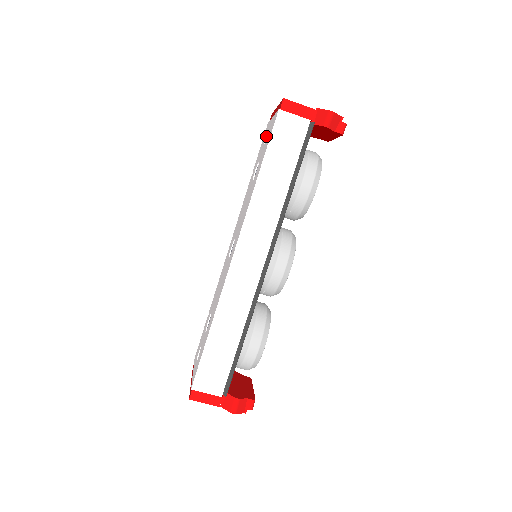
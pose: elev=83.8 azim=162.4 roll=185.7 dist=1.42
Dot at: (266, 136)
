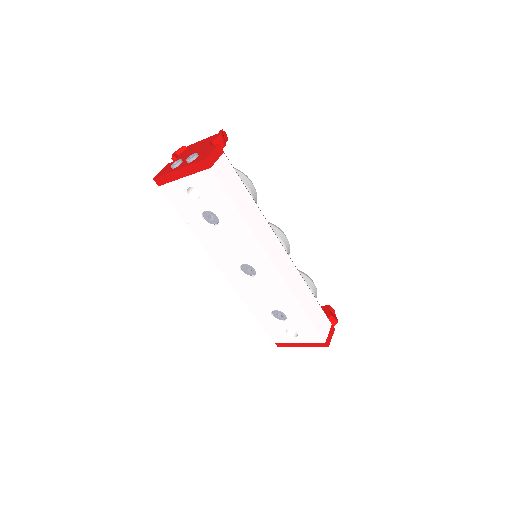
Dot at: (187, 194)
